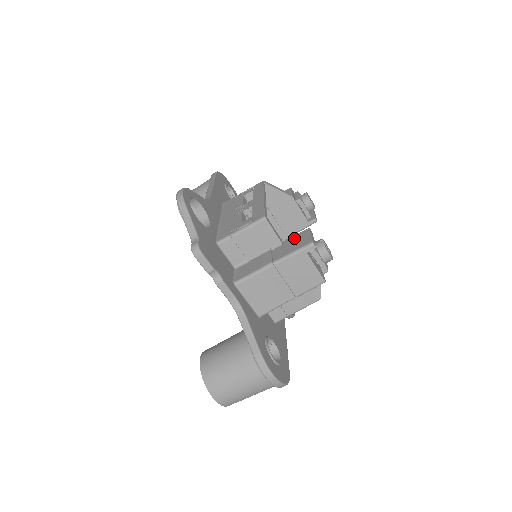
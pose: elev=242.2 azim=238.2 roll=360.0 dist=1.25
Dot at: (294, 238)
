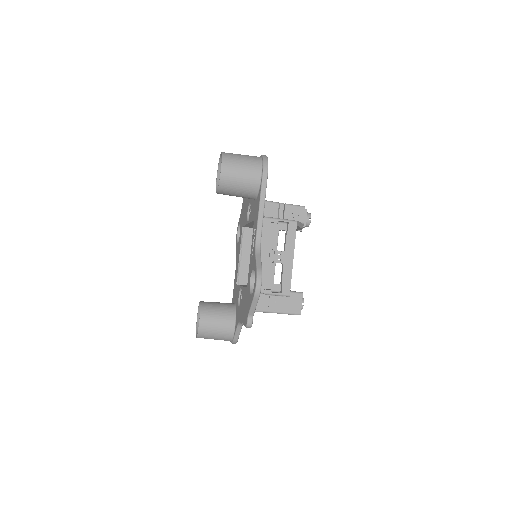
Dot at: (292, 297)
